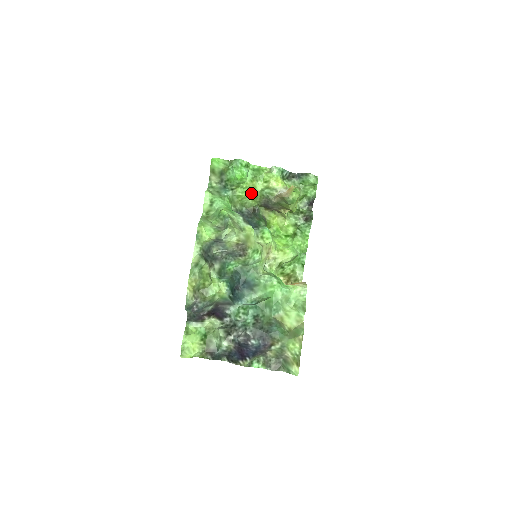
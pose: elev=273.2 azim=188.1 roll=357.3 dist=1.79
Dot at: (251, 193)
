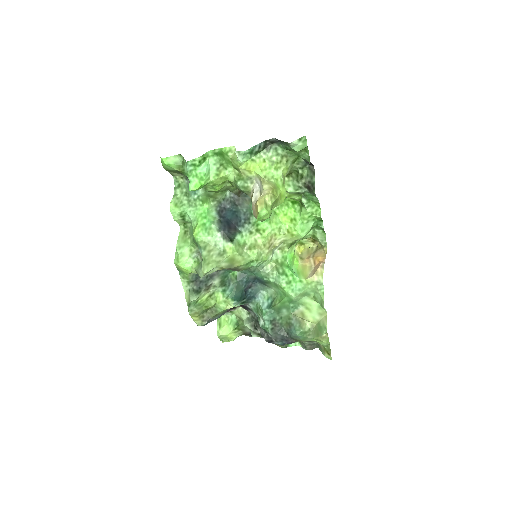
Dot at: (225, 183)
